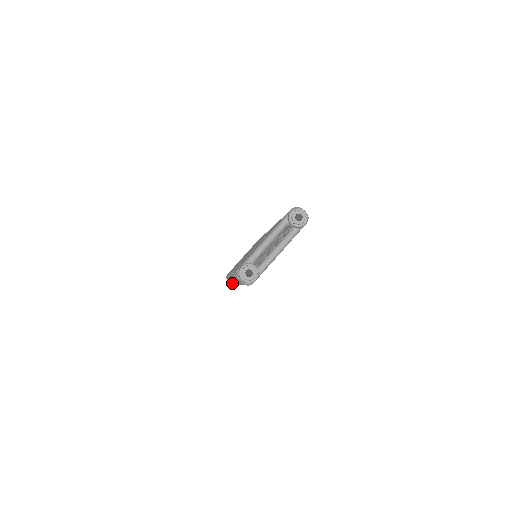
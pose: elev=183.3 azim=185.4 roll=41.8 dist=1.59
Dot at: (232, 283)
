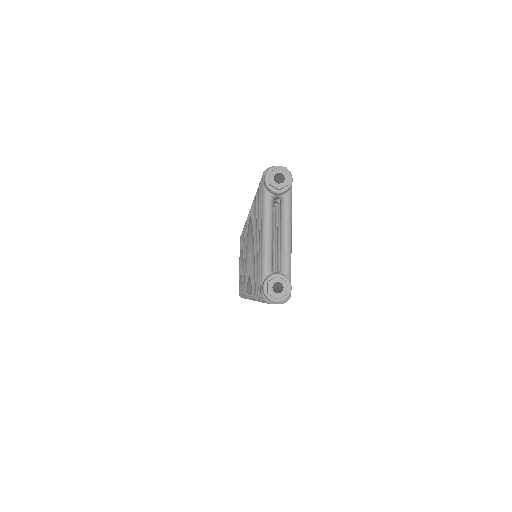
Dot at: occluded
